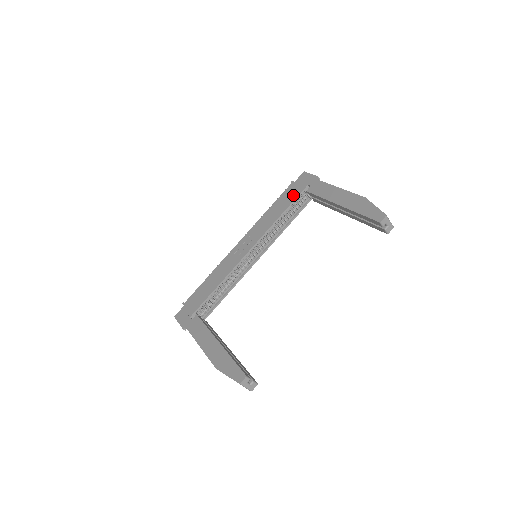
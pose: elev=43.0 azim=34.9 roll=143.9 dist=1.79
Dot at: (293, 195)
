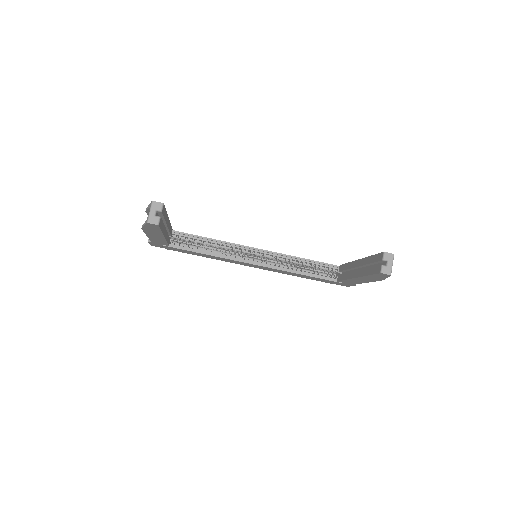
Dot at: occluded
